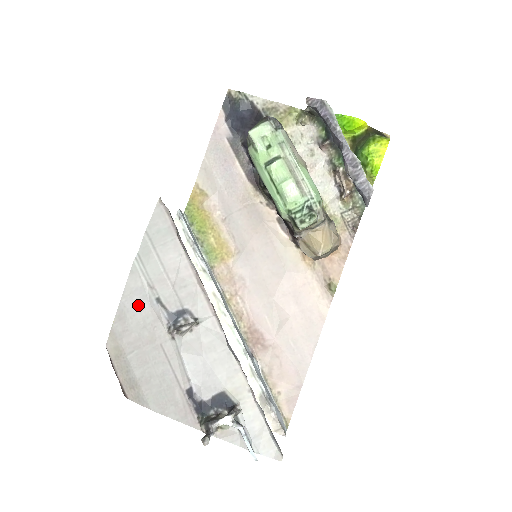
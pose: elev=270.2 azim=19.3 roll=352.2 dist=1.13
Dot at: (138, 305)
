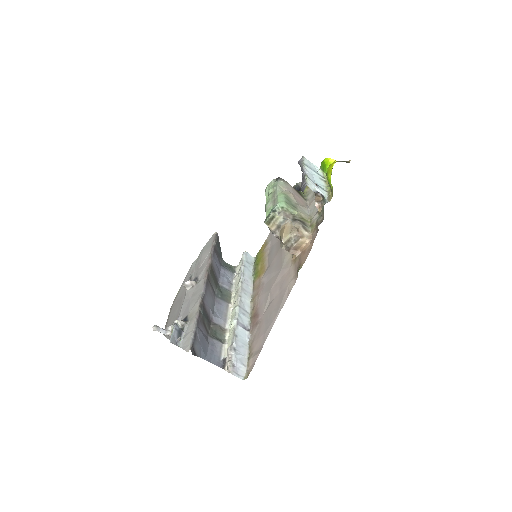
Dot at: occluded
